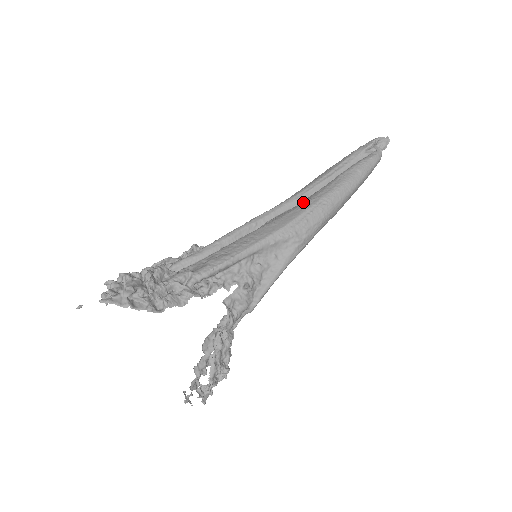
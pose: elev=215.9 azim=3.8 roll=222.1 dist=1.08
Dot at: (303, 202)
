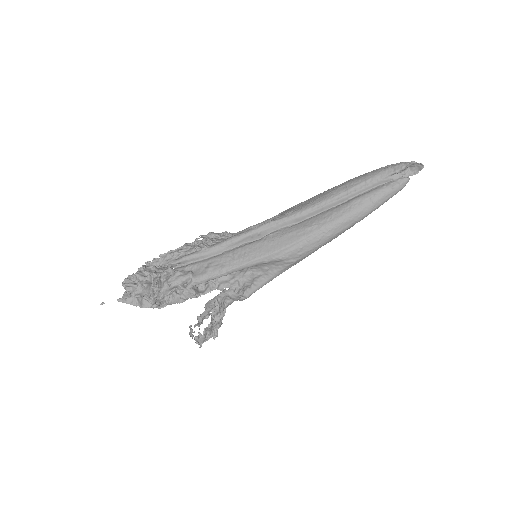
Dot at: (306, 224)
